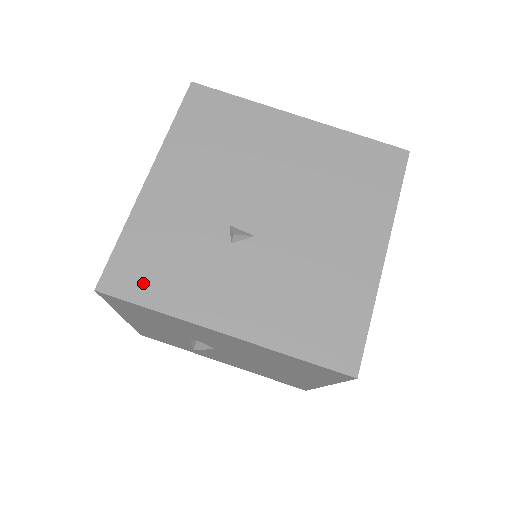
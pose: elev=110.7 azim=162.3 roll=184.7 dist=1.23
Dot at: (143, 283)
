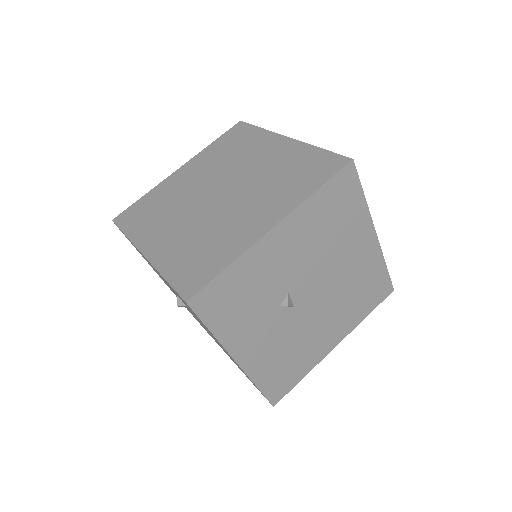
Dot at: (217, 311)
